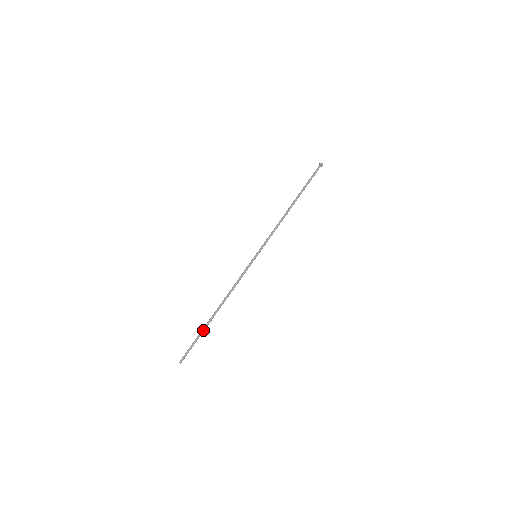
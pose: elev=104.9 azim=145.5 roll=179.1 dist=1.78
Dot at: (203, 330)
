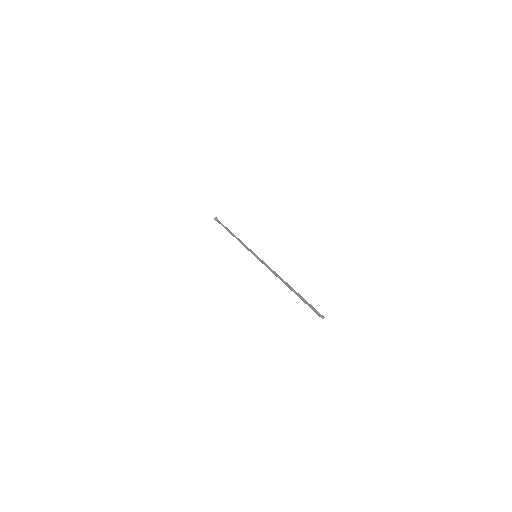
Dot at: (300, 295)
